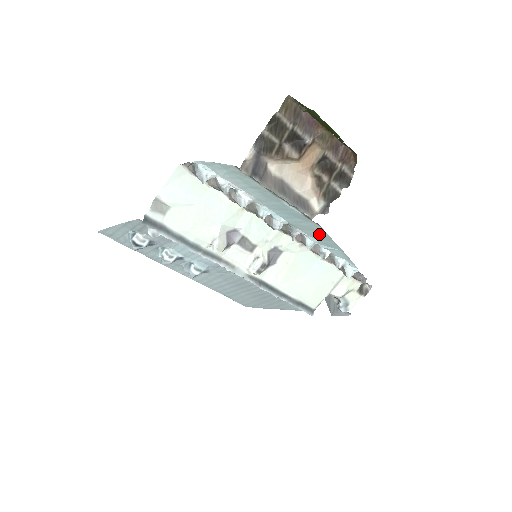
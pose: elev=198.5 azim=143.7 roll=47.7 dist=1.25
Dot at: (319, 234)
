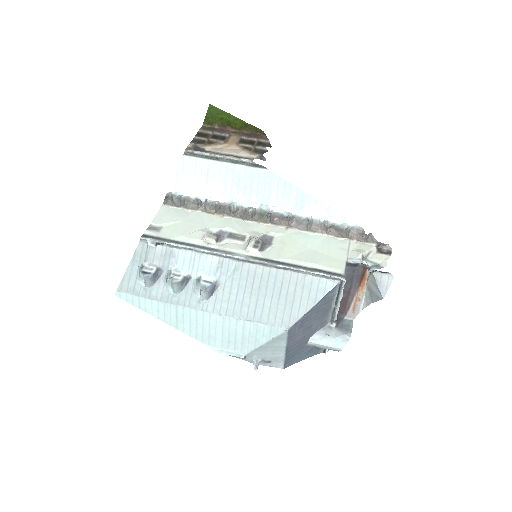
Dot at: (278, 188)
